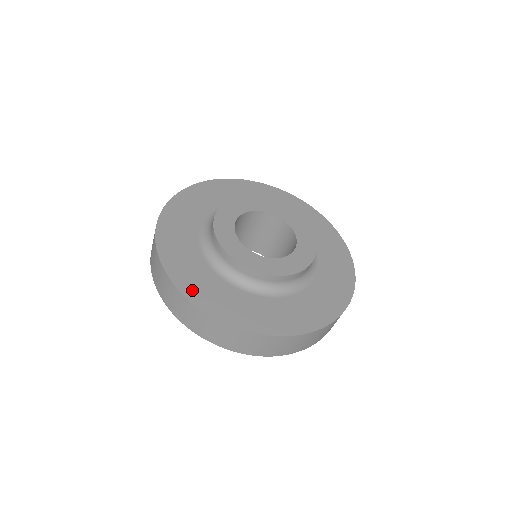
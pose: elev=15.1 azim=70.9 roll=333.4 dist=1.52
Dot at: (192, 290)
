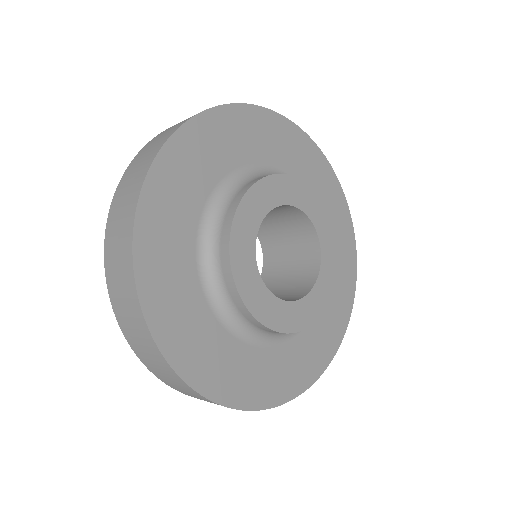
Dot at: (196, 370)
